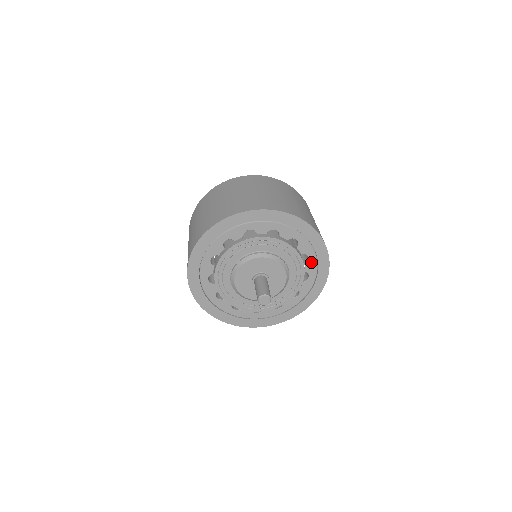
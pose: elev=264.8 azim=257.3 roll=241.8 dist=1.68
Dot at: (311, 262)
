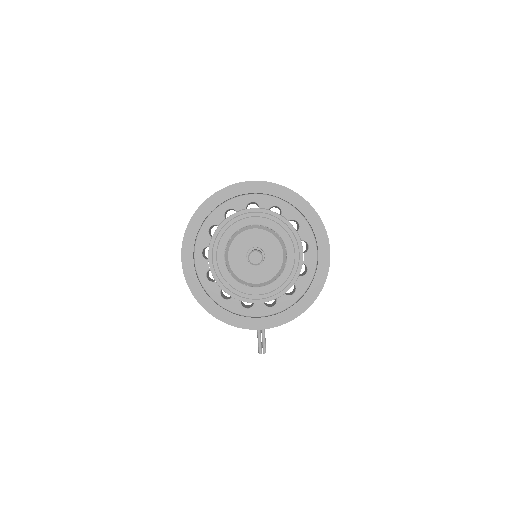
Dot at: (311, 252)
